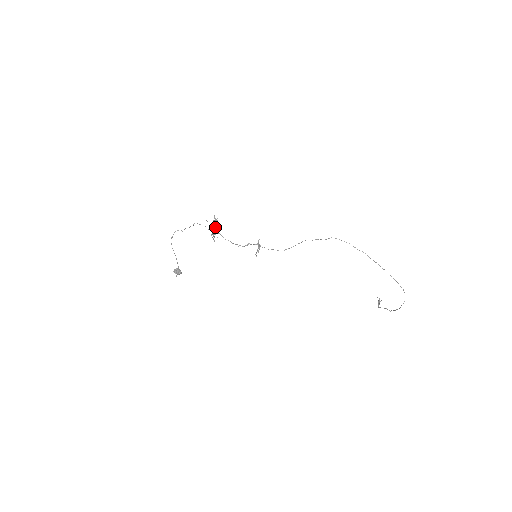
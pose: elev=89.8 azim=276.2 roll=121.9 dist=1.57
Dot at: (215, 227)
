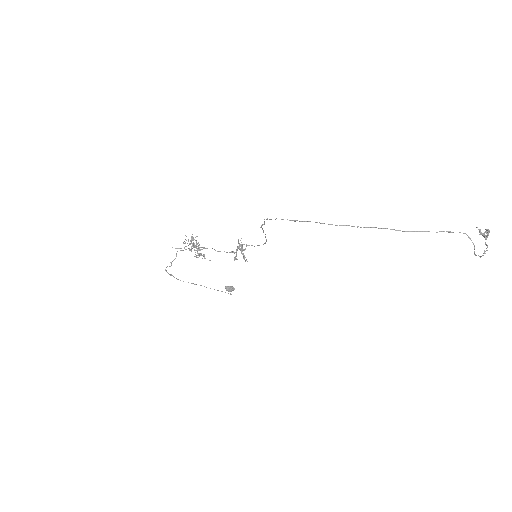
Dot at: (192, 248)
